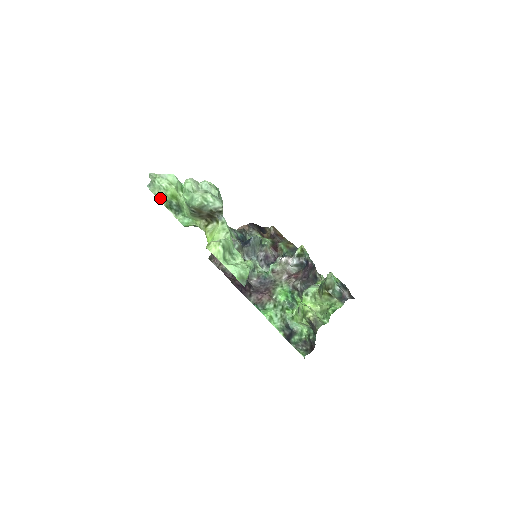
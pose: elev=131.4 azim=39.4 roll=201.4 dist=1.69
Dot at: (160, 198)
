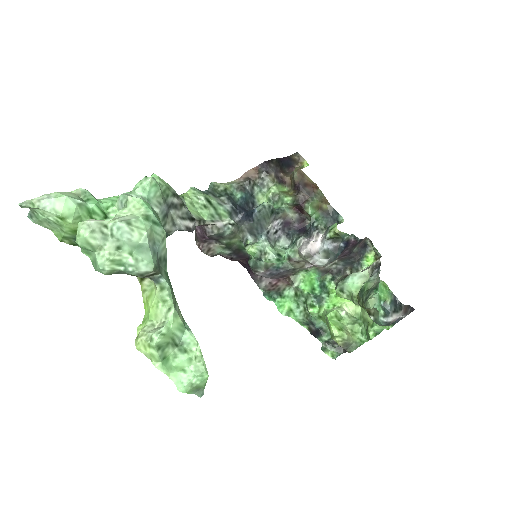
Dot at: (56, 234)
